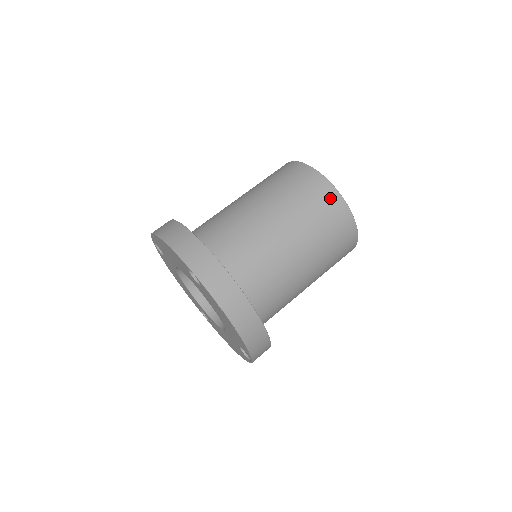
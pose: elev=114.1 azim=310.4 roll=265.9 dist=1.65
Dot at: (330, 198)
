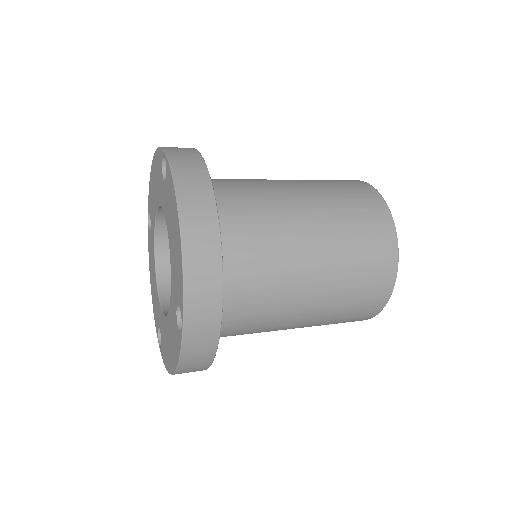
Dot at: (368, 194)
